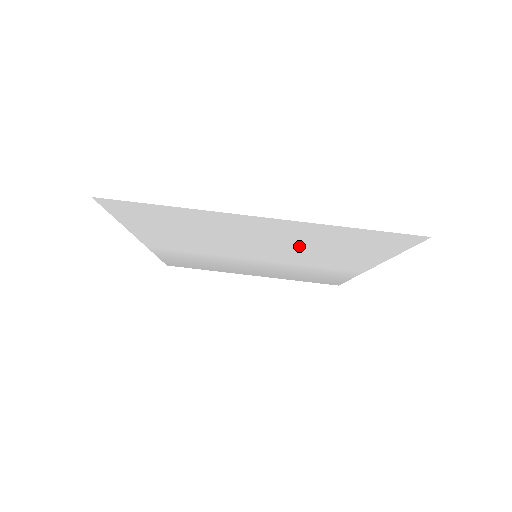
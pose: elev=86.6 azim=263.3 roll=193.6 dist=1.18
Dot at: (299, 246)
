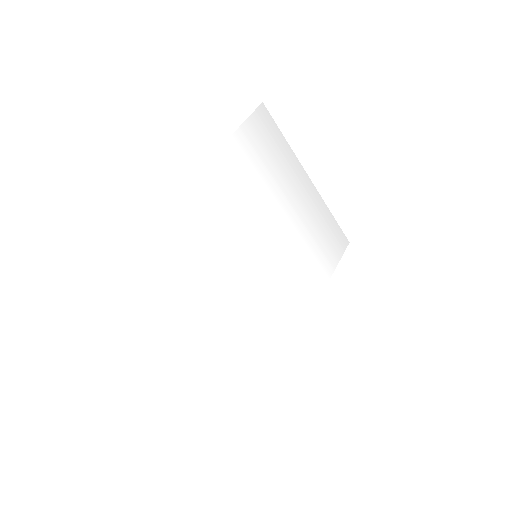
Dot at: (243, 324)
